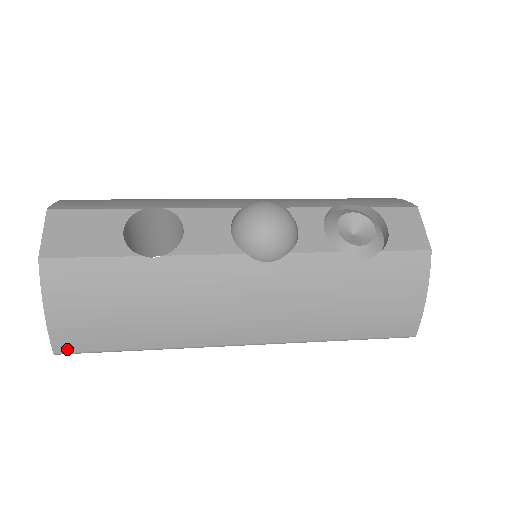
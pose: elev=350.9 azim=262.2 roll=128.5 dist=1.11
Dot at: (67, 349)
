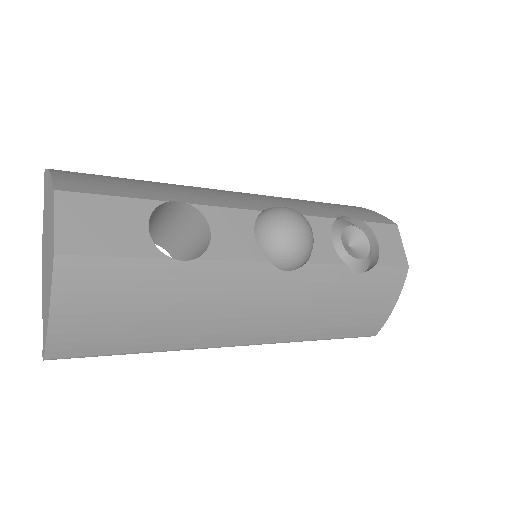
Dot at: (62, 354)
